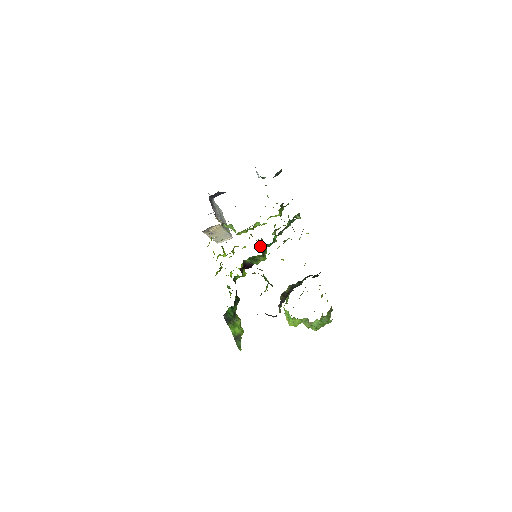
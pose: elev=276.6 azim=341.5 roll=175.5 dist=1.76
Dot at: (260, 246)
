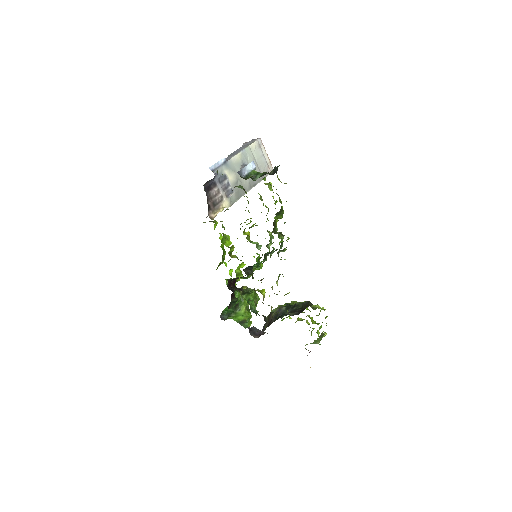
Dot at: (244, 269)
